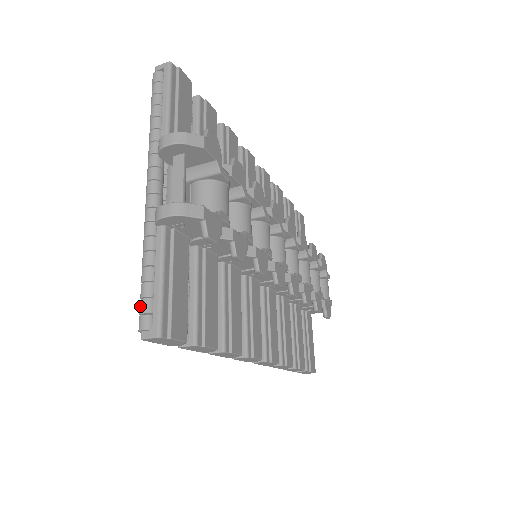
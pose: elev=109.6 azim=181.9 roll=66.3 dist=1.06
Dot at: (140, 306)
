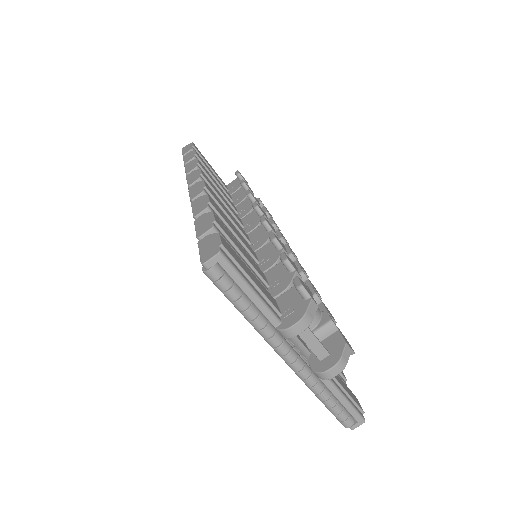
Dot at: (339, 419)
